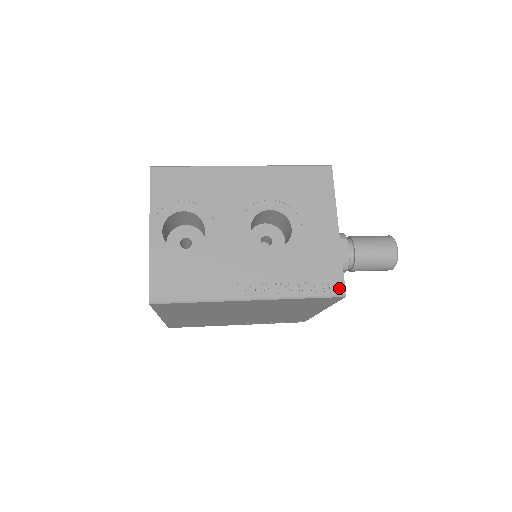
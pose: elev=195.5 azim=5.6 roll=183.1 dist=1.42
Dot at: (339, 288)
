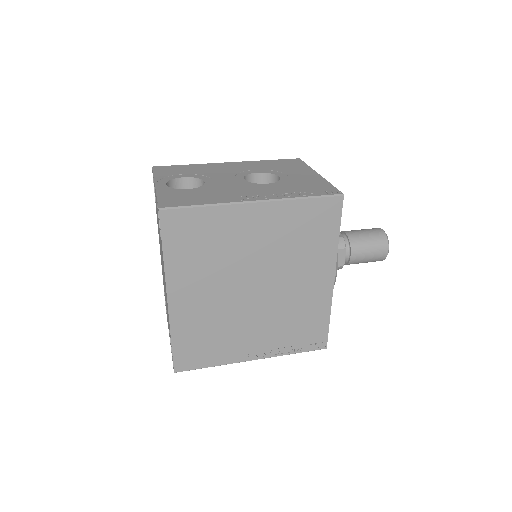
Dot at: (335, 192)
